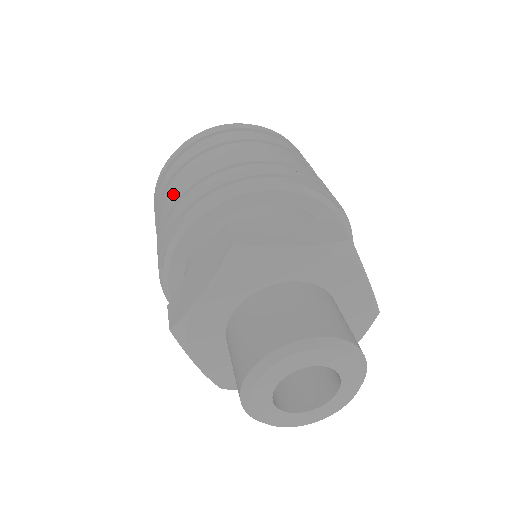
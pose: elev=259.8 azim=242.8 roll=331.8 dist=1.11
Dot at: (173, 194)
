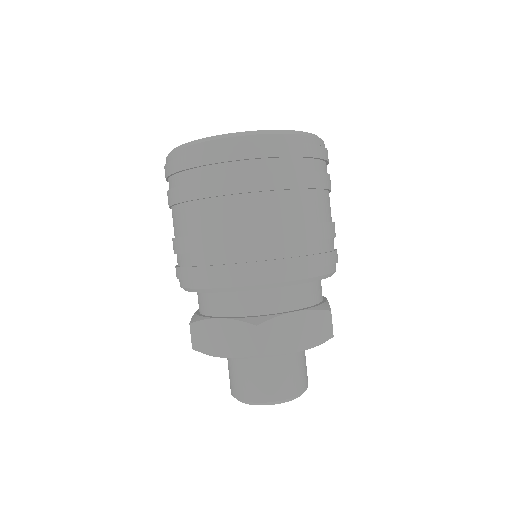
Dot at: (207, 235)
